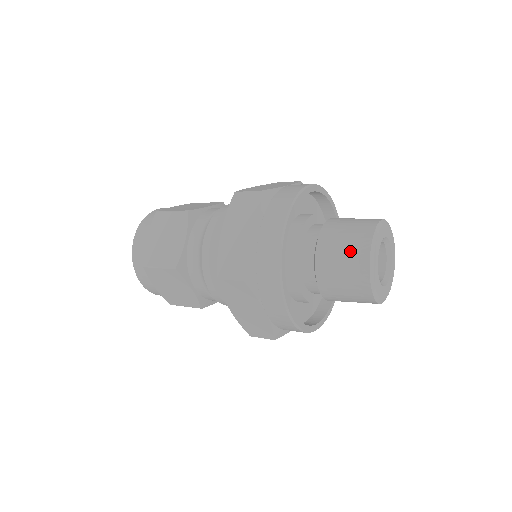
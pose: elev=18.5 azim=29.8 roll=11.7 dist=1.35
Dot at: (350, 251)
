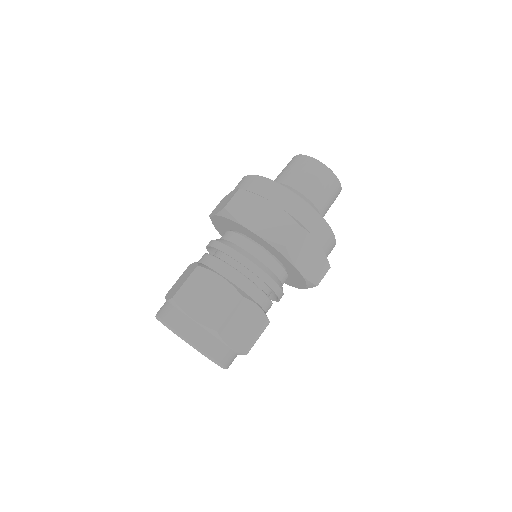
Dot at: (288, 165)
